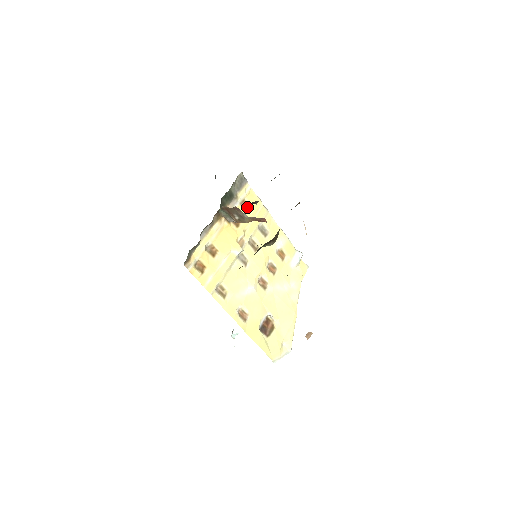
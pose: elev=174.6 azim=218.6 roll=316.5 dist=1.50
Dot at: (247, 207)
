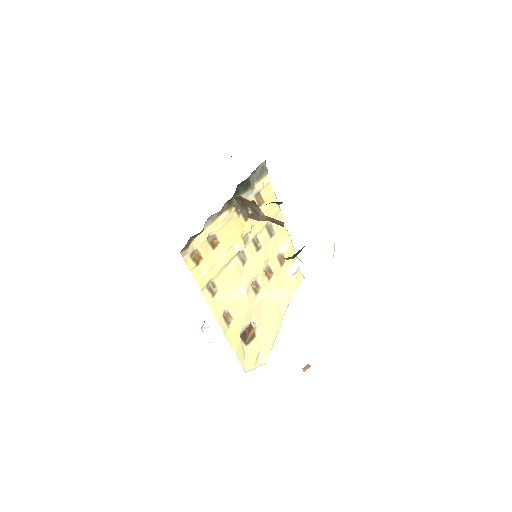
Dot at: (261, 201)
